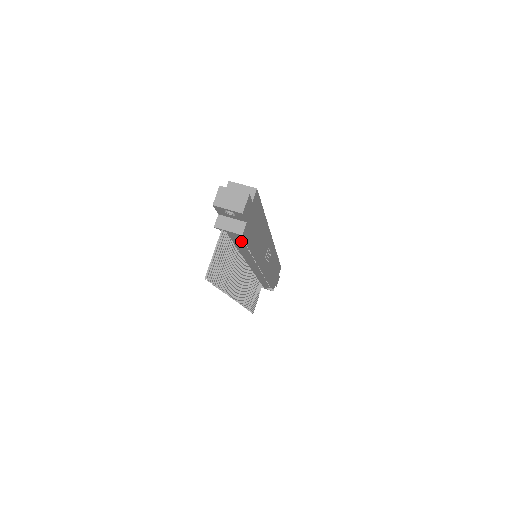
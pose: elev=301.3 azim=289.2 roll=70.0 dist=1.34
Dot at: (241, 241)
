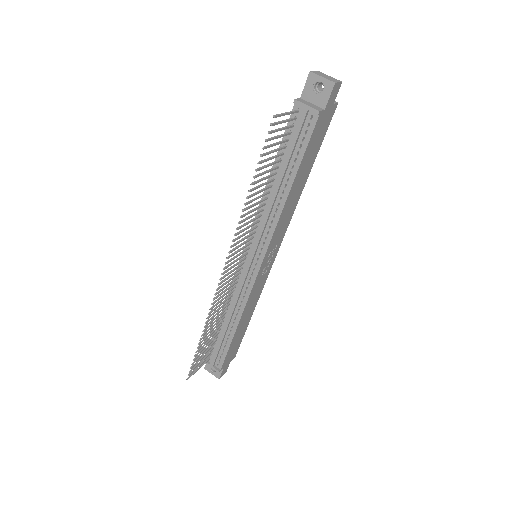
Dot at: (295, 152)
